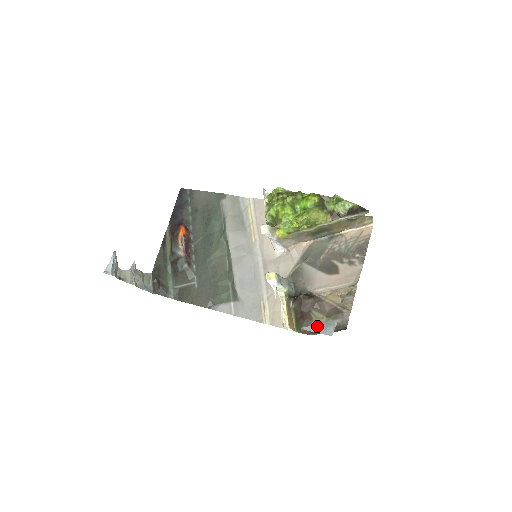
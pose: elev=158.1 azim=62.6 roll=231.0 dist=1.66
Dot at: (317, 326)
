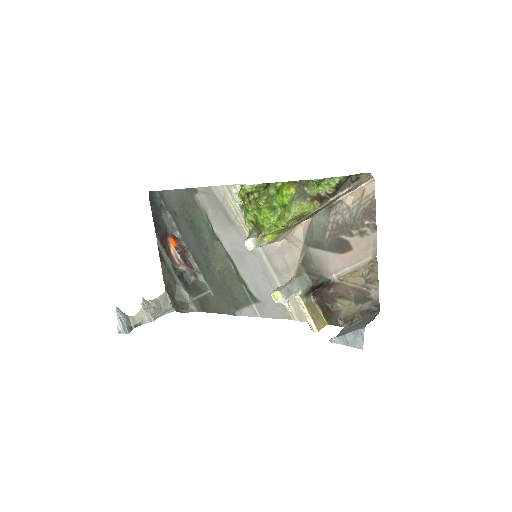
Dot at: (344, 337)
